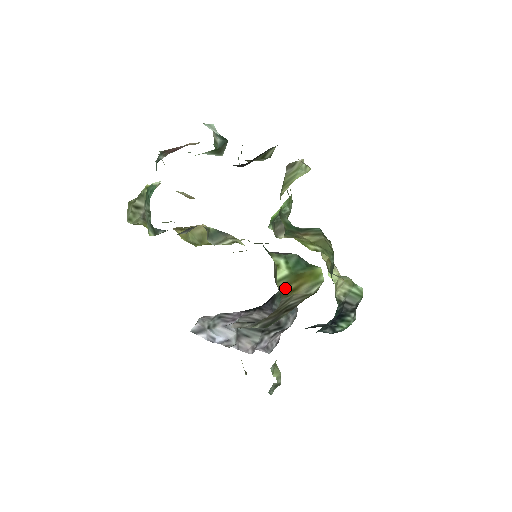
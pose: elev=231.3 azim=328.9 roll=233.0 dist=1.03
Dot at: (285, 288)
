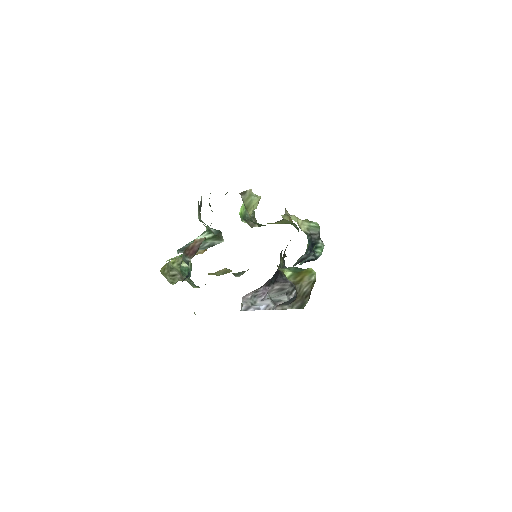
Dot at: (295, 280)
